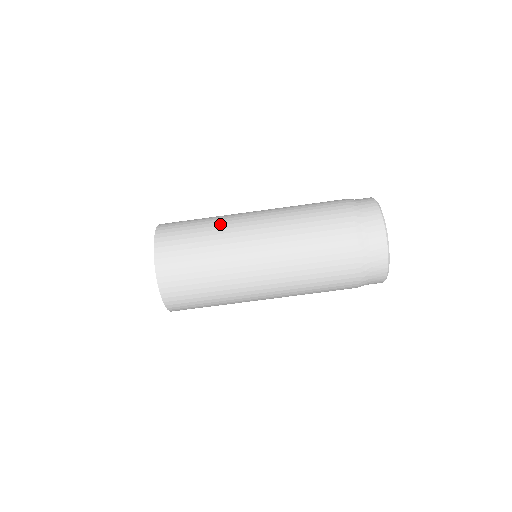
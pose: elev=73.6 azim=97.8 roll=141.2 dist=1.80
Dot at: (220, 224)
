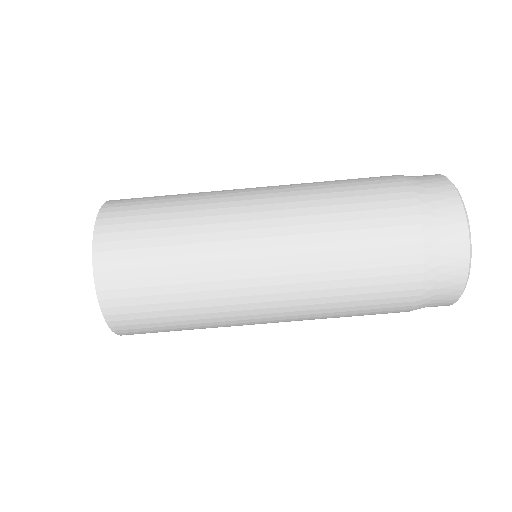
Dot at: occluded
